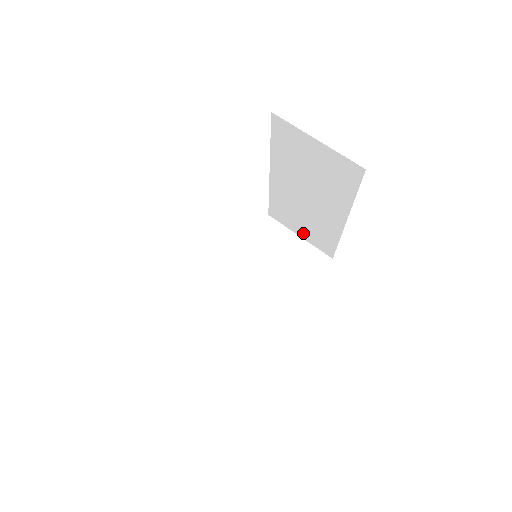
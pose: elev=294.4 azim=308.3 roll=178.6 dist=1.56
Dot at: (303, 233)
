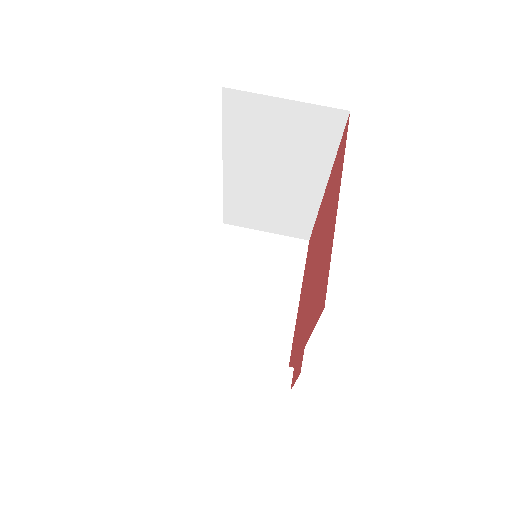
Dot at: (270, 226)
